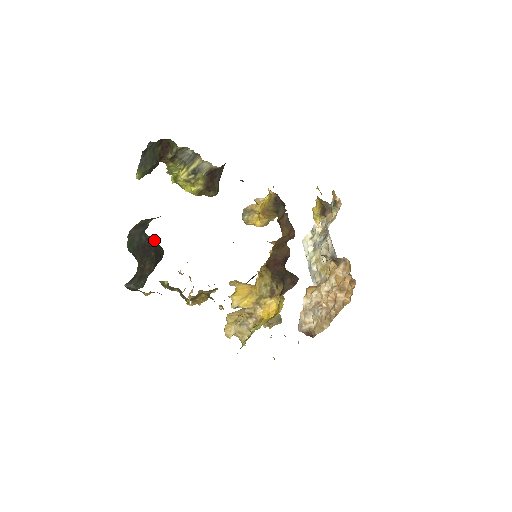
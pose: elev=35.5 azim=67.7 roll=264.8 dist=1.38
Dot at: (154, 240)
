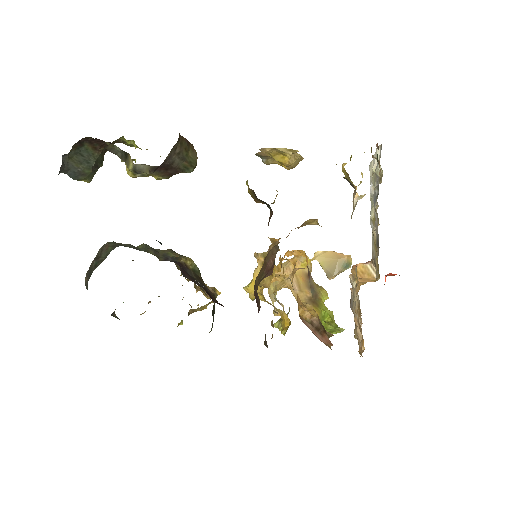
Dot at: occluded
